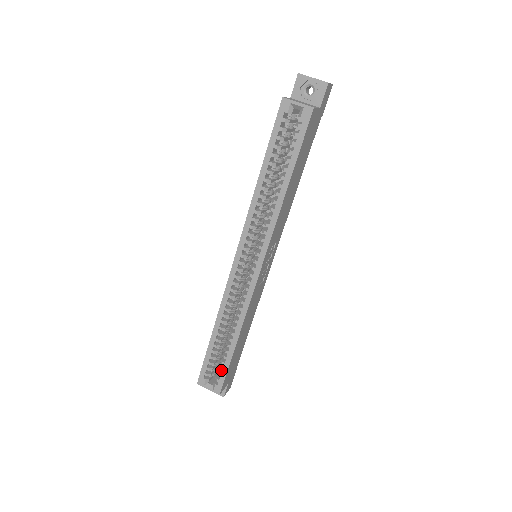
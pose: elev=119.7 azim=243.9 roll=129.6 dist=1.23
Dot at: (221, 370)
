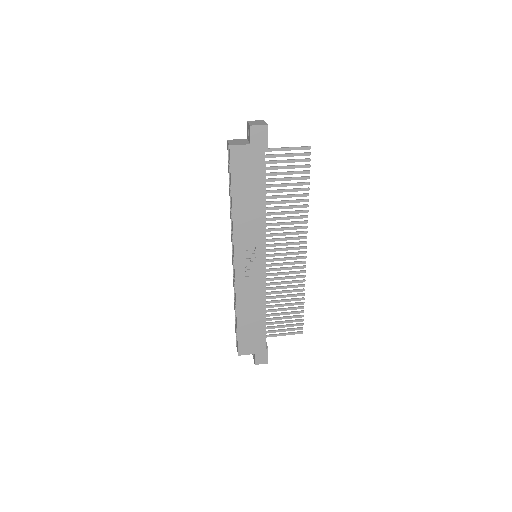
Dot at: occluded
